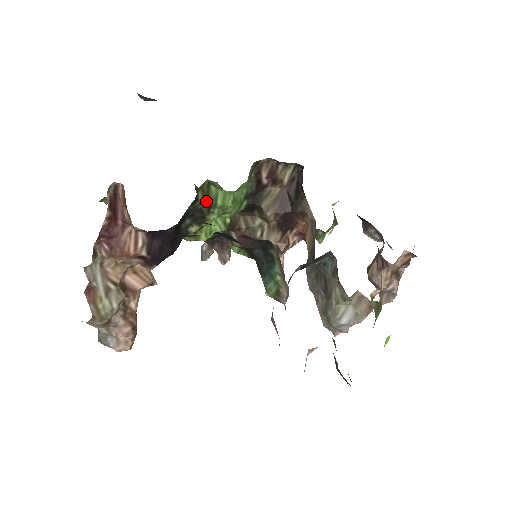
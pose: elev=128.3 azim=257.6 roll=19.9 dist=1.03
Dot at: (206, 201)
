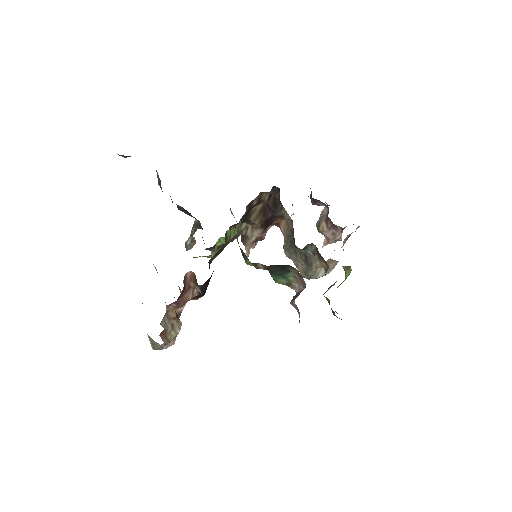
Dot at: (226, 242)
